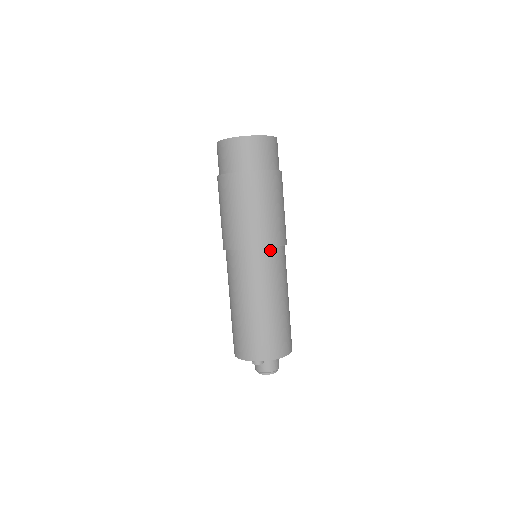
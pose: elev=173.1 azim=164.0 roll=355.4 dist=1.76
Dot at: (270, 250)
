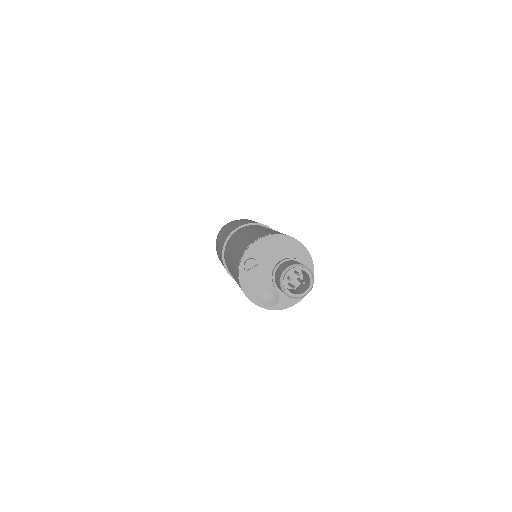
Dot at: occluded
